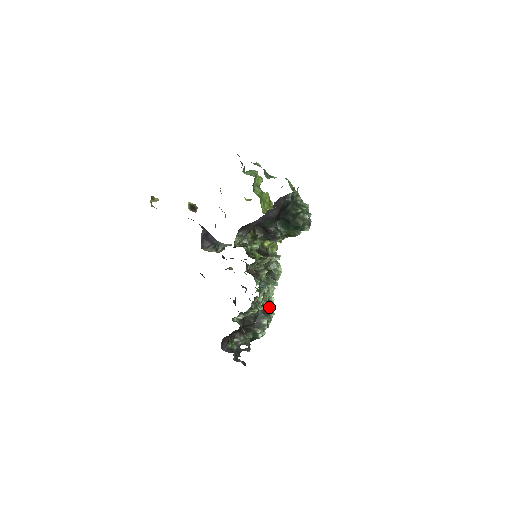
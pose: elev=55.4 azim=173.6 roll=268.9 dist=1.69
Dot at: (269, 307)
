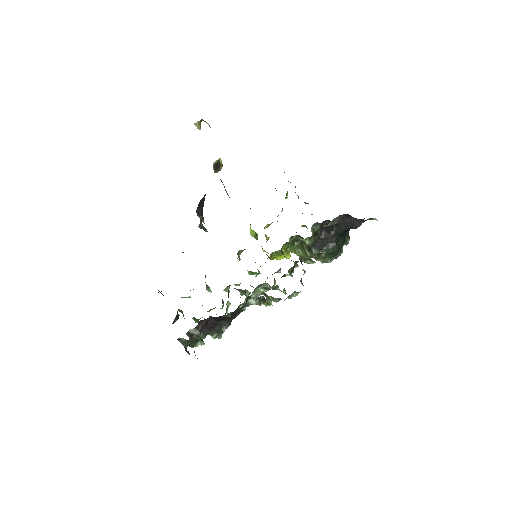
Dot at: occluded
